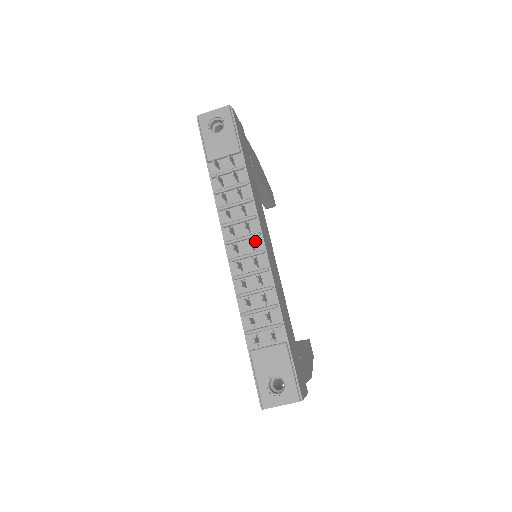
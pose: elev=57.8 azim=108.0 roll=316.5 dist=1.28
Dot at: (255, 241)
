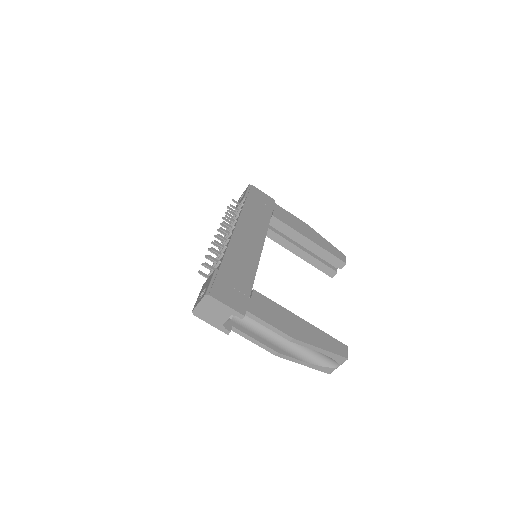
Dot at: occluded
